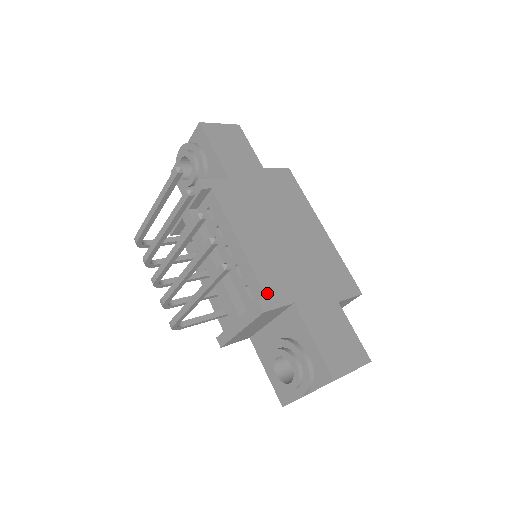
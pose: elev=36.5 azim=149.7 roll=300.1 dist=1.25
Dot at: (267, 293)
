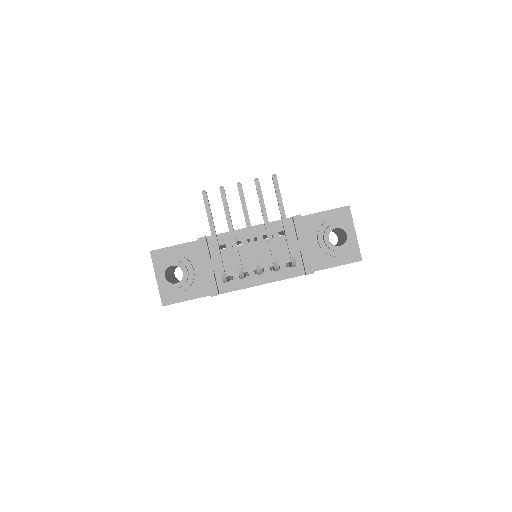
Dot at: (288, 218)
